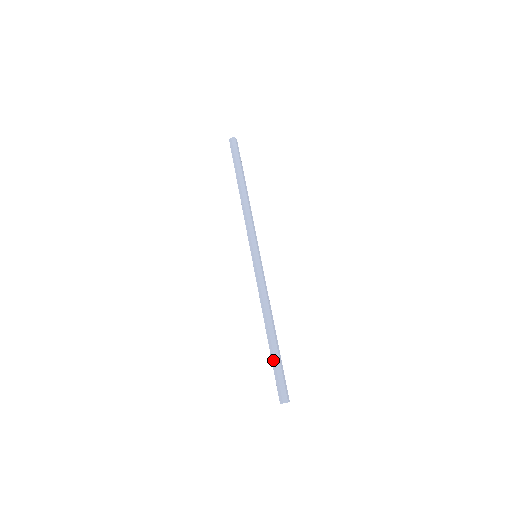
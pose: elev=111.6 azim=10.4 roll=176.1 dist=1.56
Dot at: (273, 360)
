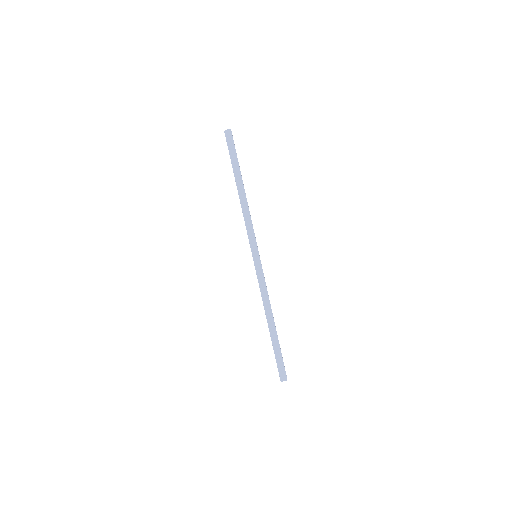
Dot at: (275, 348)
